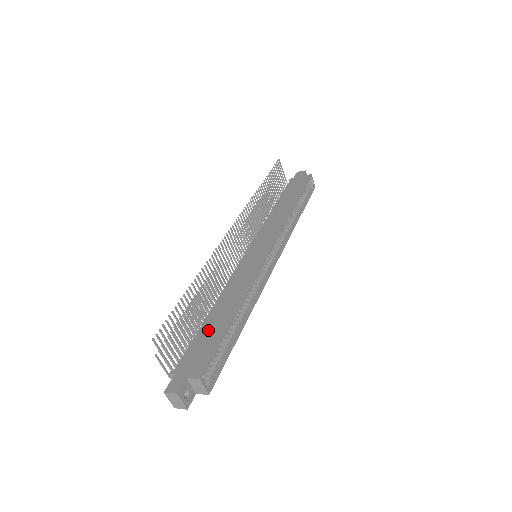
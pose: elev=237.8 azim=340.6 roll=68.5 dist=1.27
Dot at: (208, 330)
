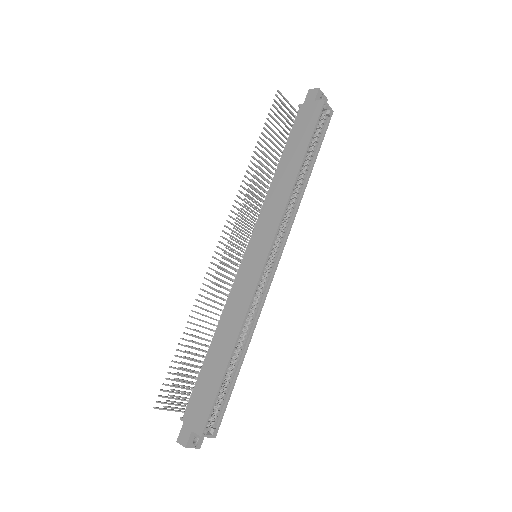
Dot at: (208, 372)
